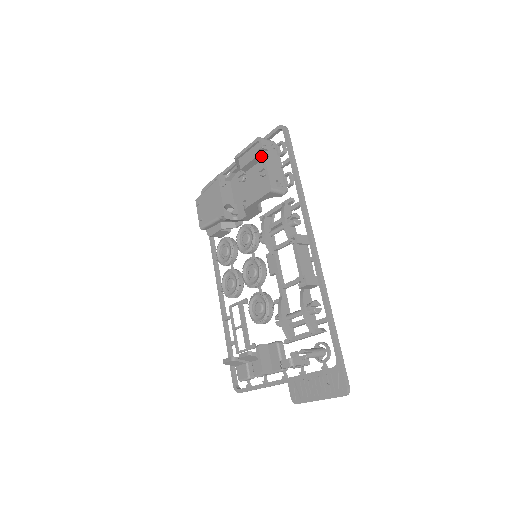
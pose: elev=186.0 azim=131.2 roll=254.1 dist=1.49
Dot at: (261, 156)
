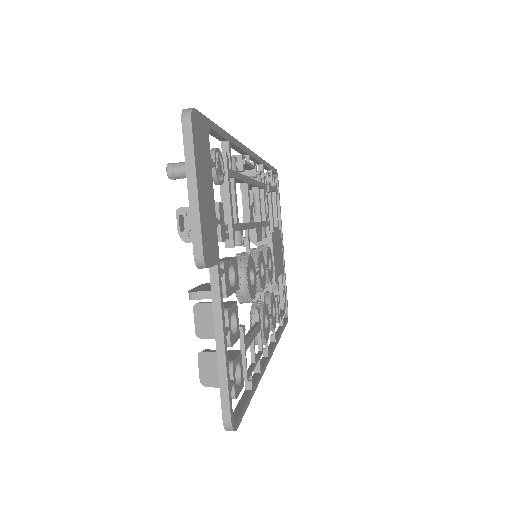
Dot at: occluded
